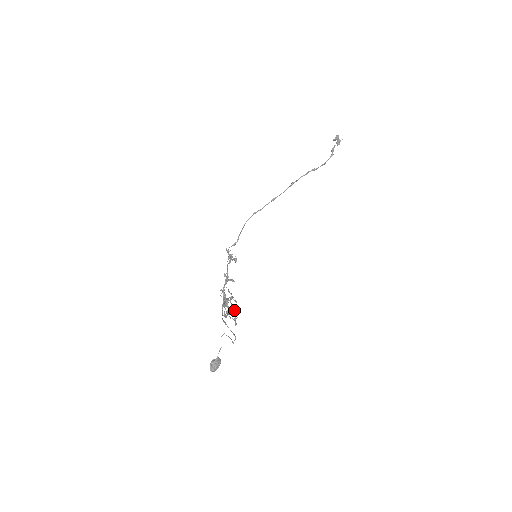
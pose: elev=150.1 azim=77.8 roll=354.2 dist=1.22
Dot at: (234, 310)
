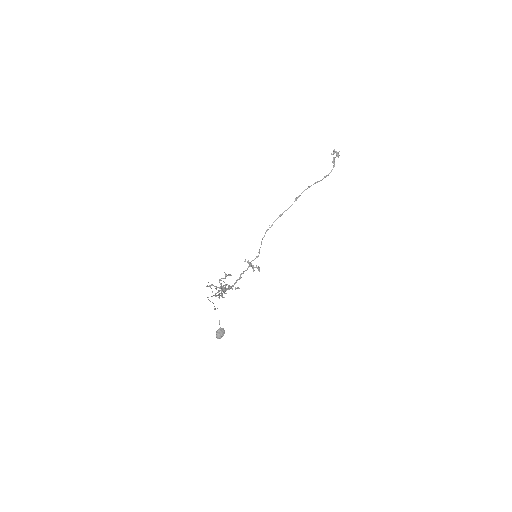
Dot at: (224, 291)
